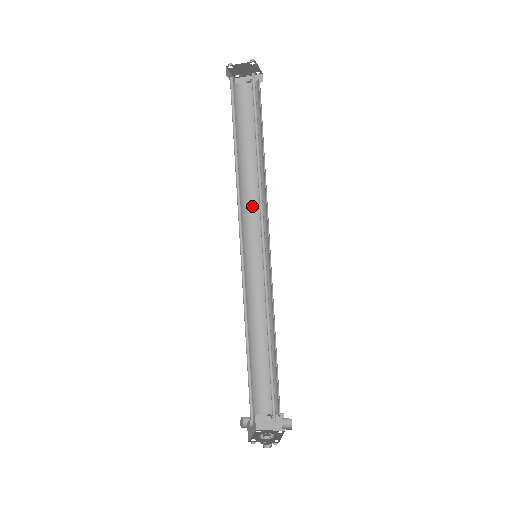
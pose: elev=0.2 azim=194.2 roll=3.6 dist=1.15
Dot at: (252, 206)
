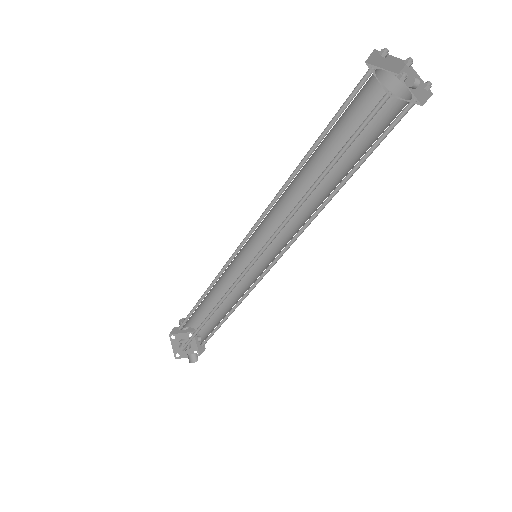
Dot at: (297, 215)
